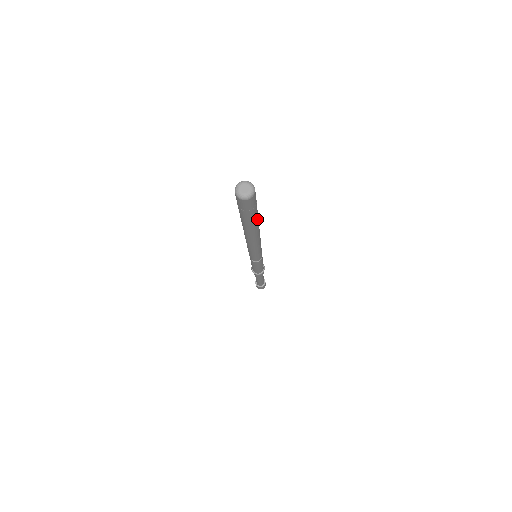
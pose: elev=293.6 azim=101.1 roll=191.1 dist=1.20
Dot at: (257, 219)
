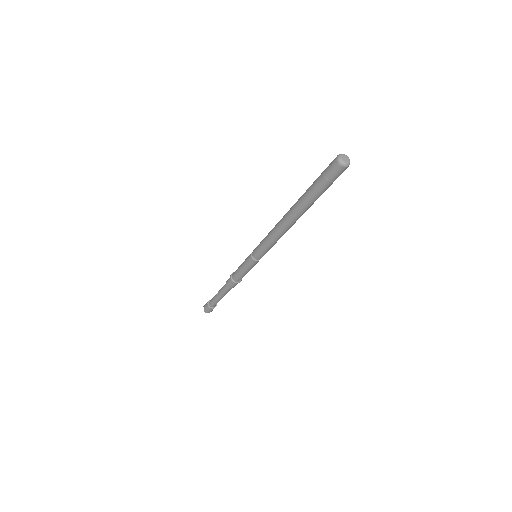
Dot at: occluded
